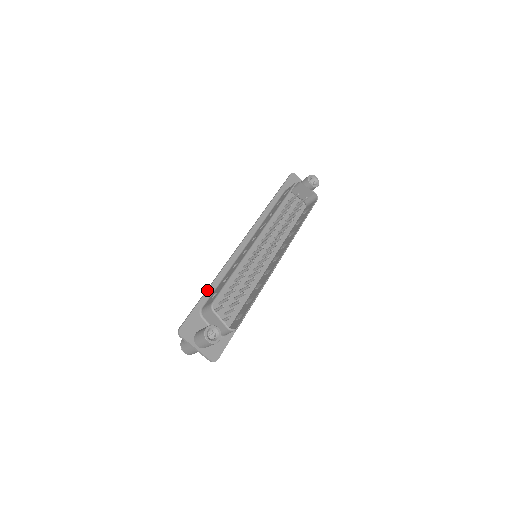
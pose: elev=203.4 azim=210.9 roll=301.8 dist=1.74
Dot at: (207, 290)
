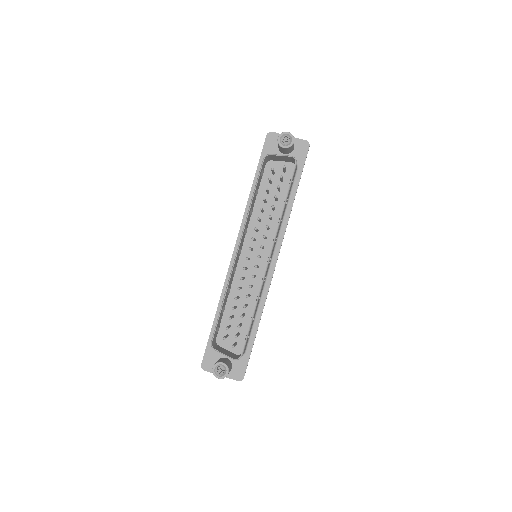
Dot at: (214, 320)
